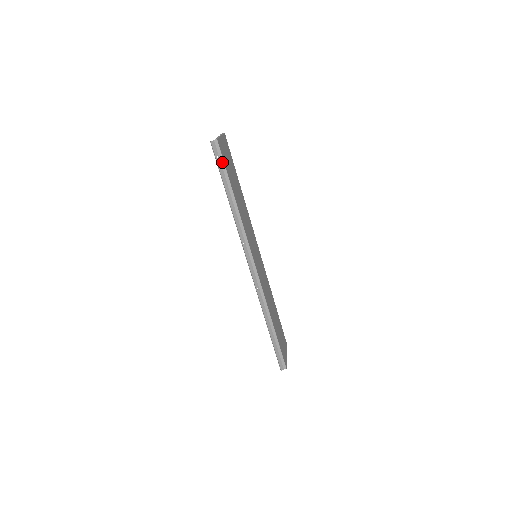
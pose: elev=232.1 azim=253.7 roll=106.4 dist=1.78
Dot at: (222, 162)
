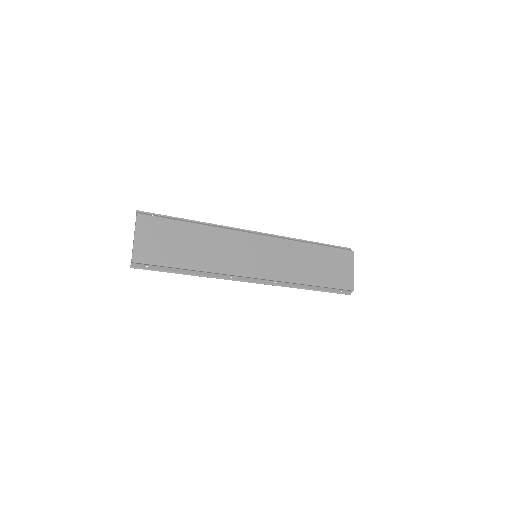
Dot at: (154, 265)
